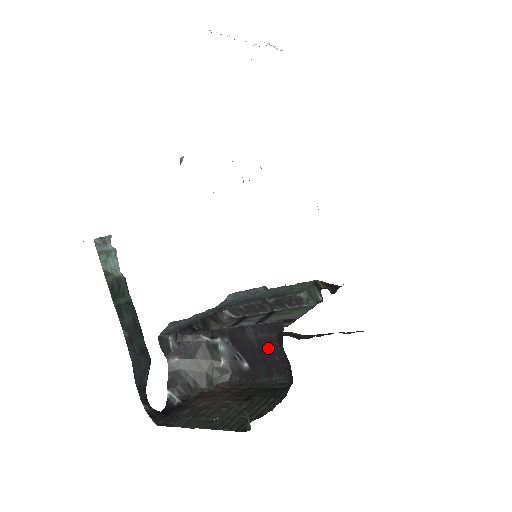
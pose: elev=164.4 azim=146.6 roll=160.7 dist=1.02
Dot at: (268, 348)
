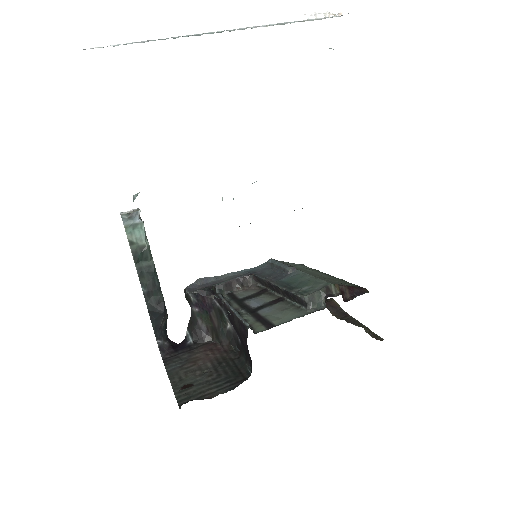
Dot at: (244, 340)
